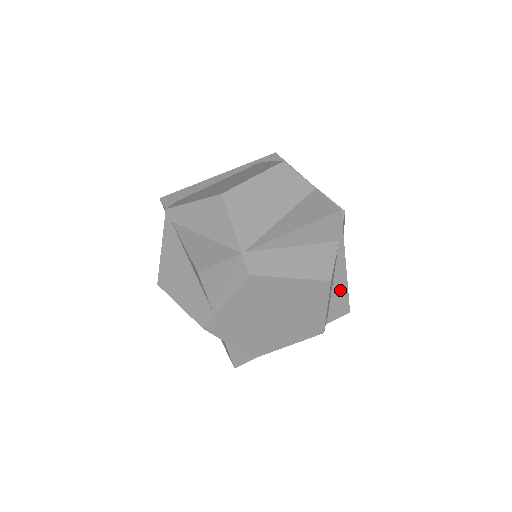
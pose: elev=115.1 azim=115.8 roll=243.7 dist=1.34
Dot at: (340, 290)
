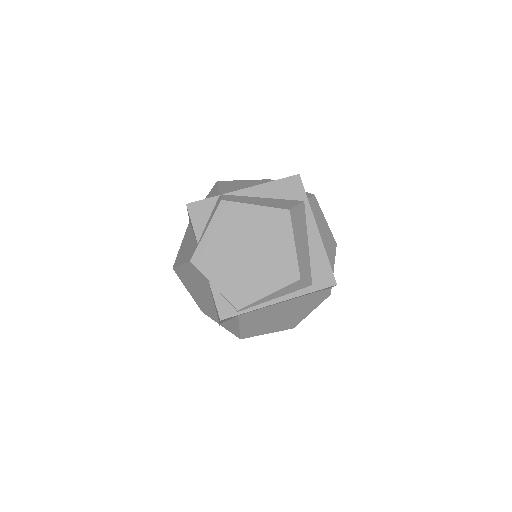
Dot at: (318, 254)
